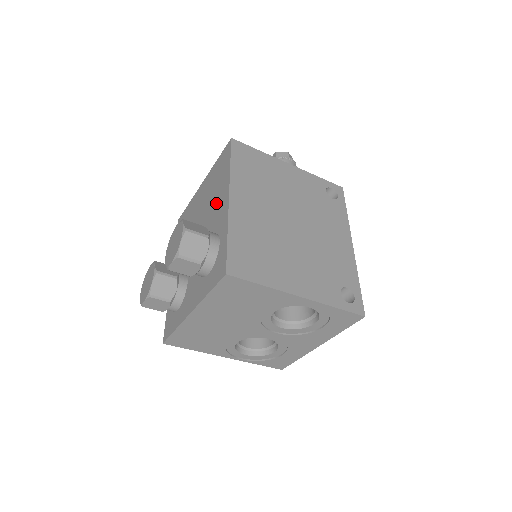
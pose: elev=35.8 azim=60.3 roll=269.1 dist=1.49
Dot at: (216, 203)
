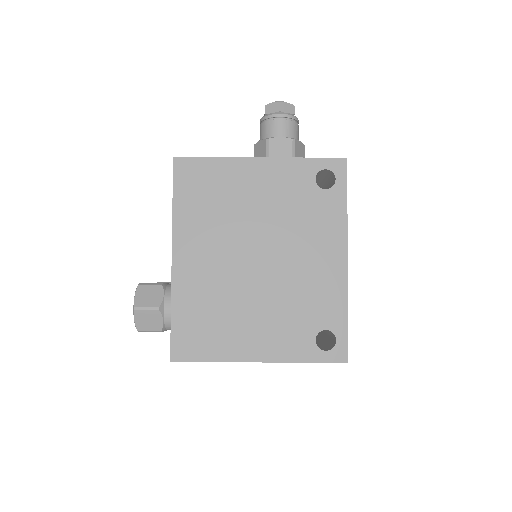
Dot at: occluded
